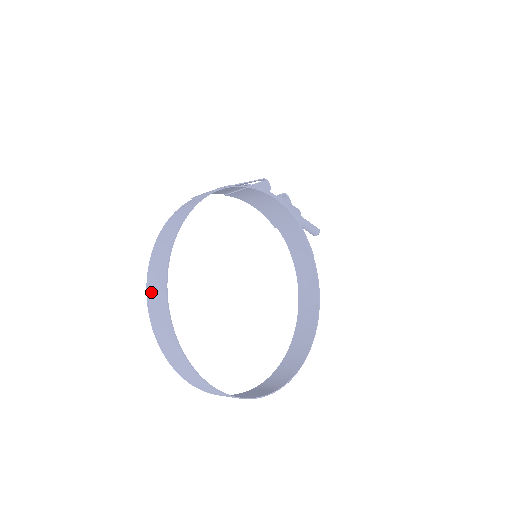
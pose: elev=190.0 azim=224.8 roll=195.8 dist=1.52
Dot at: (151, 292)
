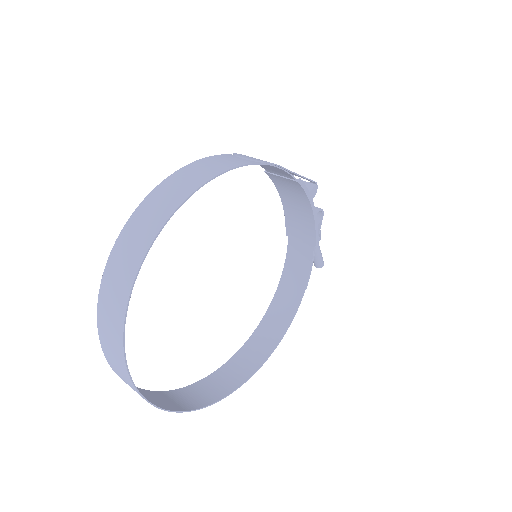
Dot at: (130, 232)
